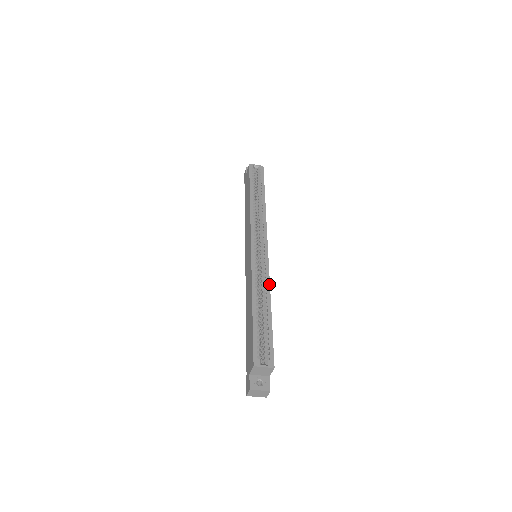
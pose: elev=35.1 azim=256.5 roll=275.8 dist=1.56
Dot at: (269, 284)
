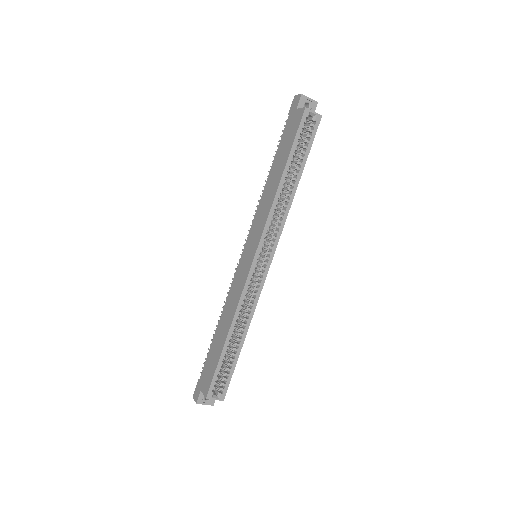
Dot at: occluded
